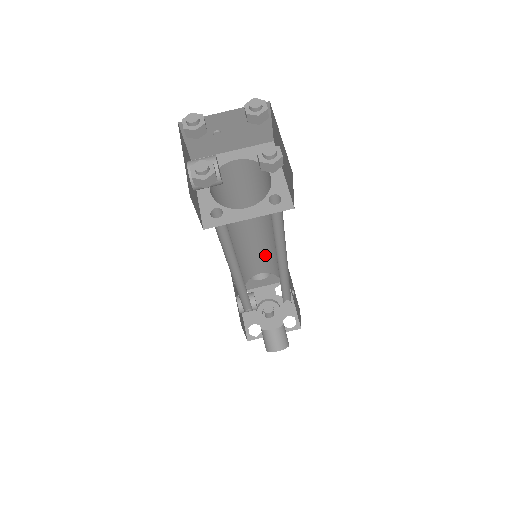
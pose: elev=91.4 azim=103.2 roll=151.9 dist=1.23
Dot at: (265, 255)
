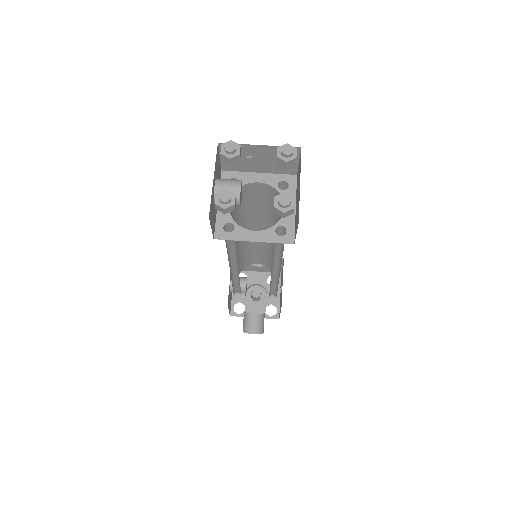
Dot at: (266, 253)
